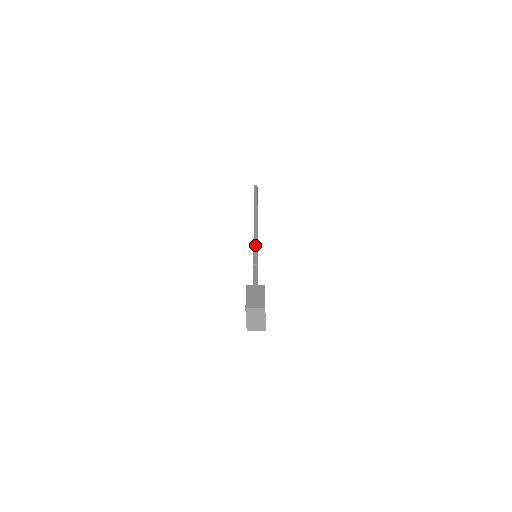
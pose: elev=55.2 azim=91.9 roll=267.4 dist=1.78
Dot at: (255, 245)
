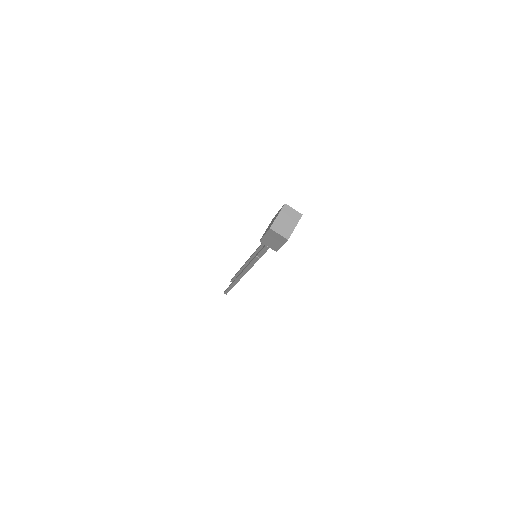
Dot at: occluded
